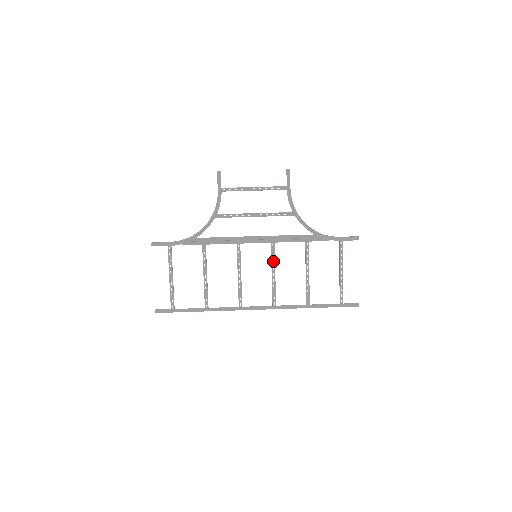
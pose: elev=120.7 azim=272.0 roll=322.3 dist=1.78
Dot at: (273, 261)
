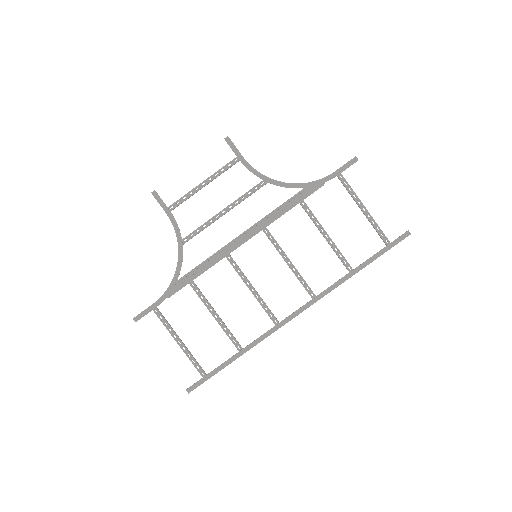
Dot at: (278, 249)
